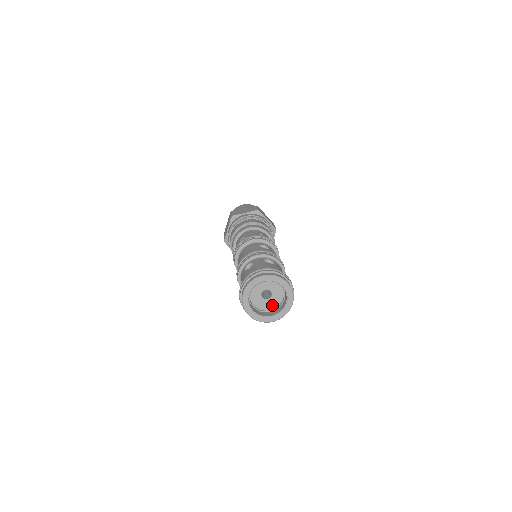
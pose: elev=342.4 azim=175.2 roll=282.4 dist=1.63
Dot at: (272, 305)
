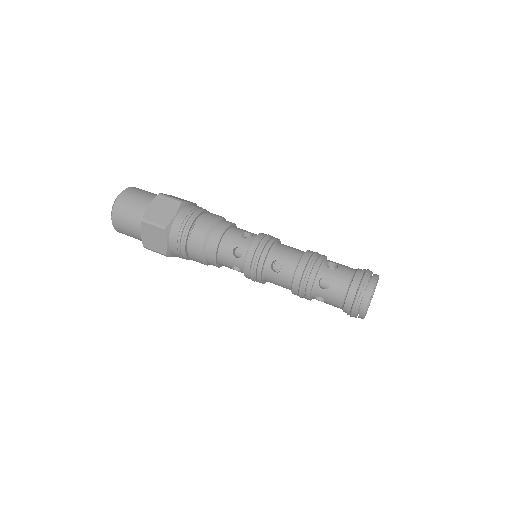
Dot at: occluded
